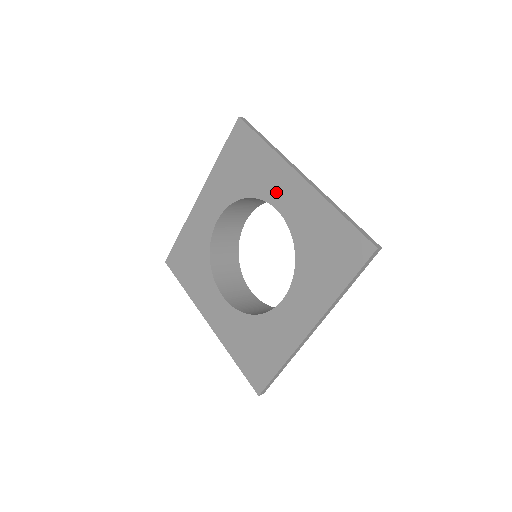
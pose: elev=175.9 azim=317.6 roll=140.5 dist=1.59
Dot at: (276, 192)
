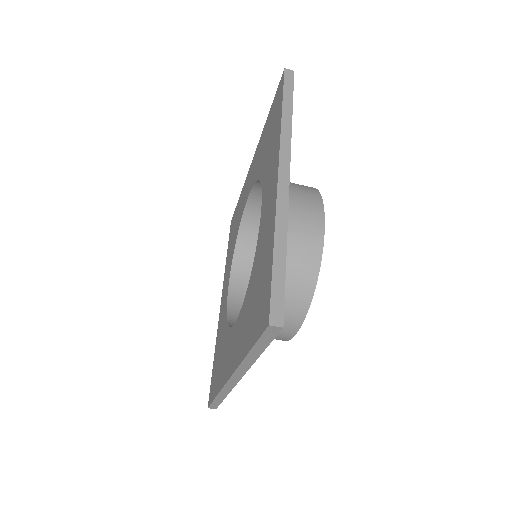
Dot at: (246, 193)
